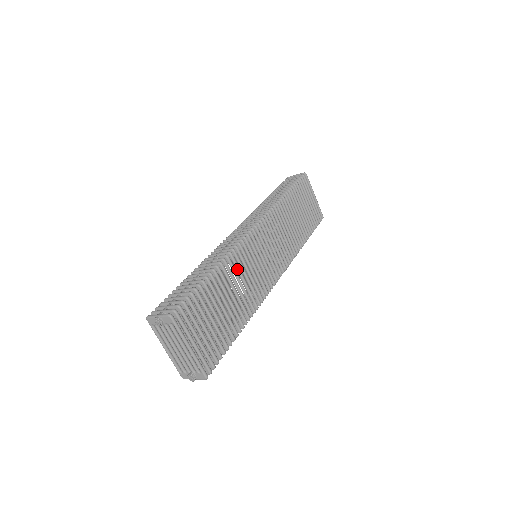
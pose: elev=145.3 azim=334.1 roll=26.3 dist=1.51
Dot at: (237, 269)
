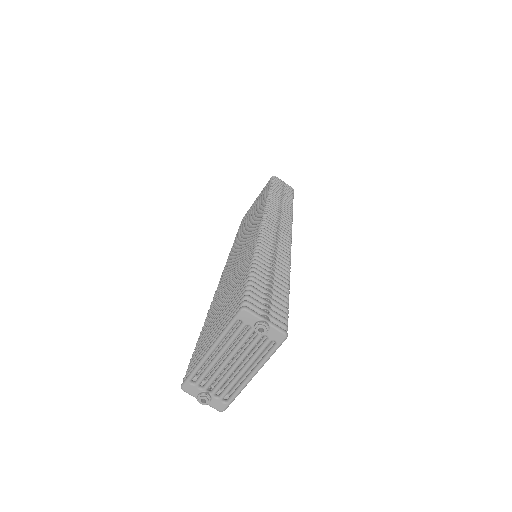
Dot at: occluded
